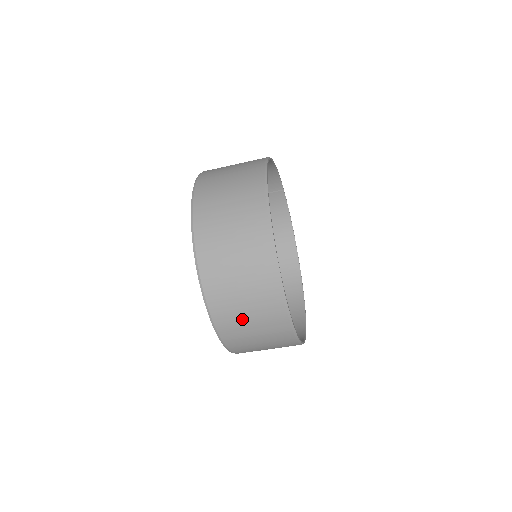
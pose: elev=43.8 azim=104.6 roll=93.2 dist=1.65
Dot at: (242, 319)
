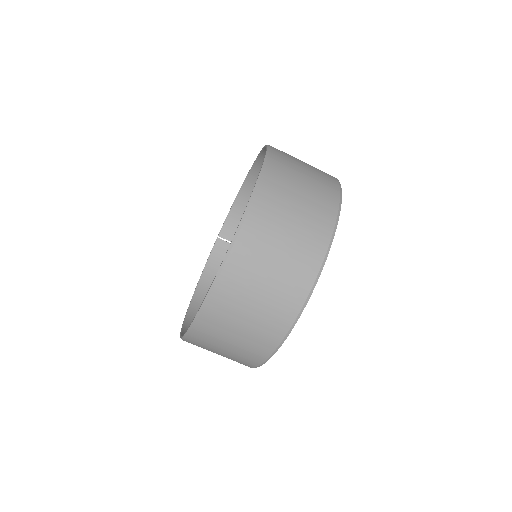
Dot at: (279, 229)
